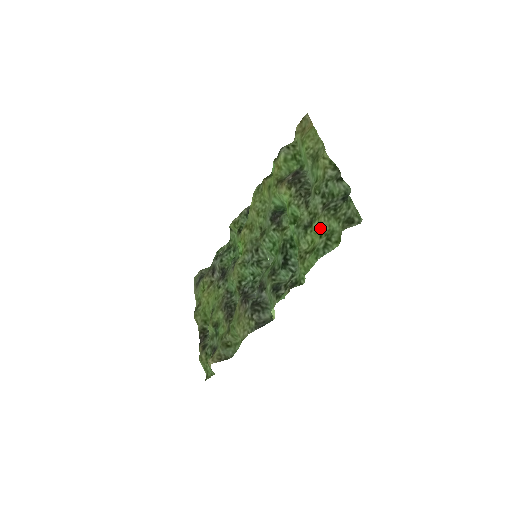
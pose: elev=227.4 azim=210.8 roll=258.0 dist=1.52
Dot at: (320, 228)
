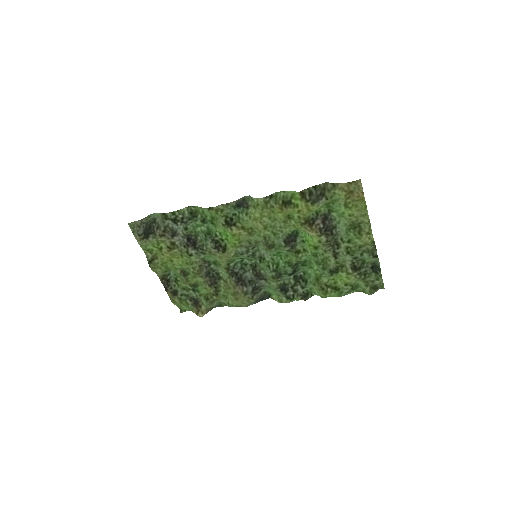
Dot at: (347, 280)
